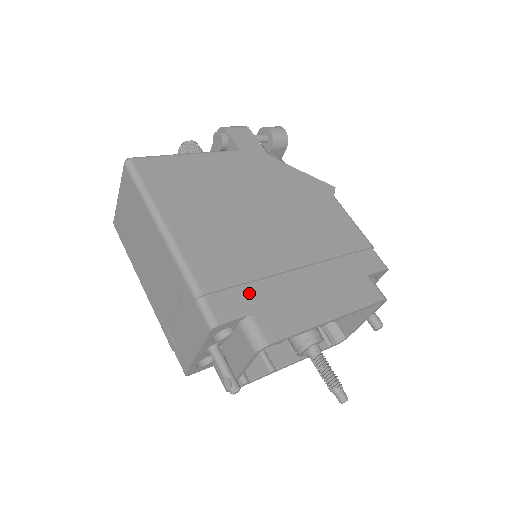
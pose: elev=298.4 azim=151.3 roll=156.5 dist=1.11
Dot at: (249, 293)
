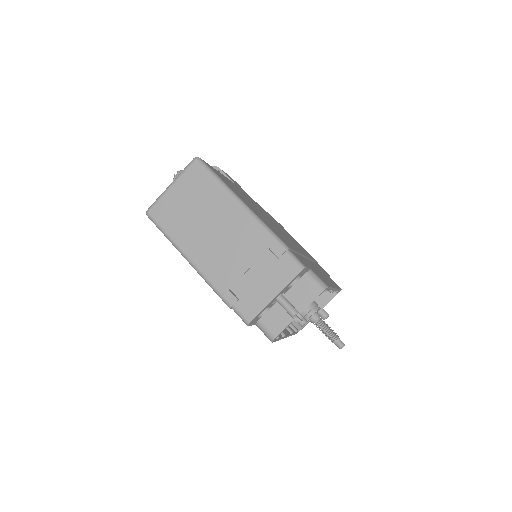
Dot at: (301, 258)
